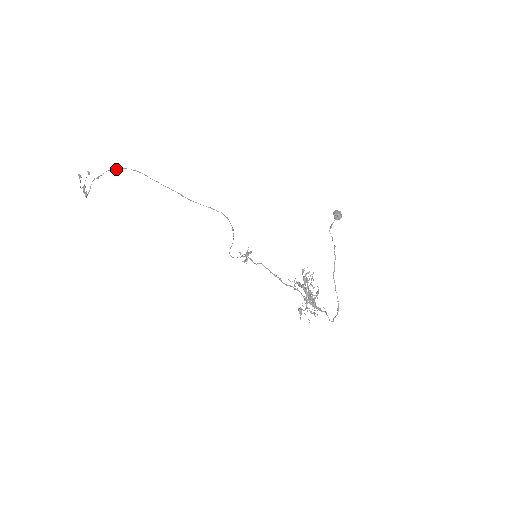
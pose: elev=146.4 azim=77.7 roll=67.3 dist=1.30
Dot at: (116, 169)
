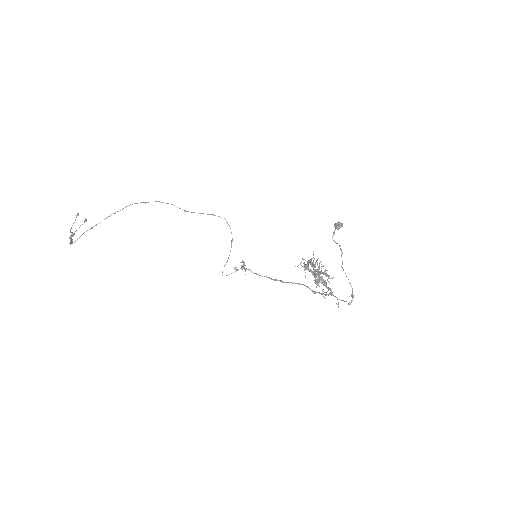
Dot at: occluded
